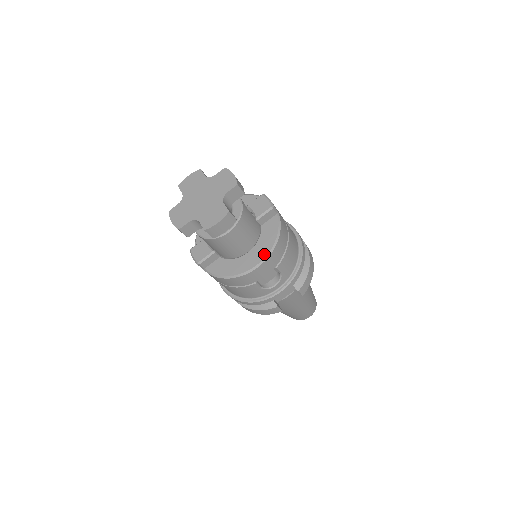
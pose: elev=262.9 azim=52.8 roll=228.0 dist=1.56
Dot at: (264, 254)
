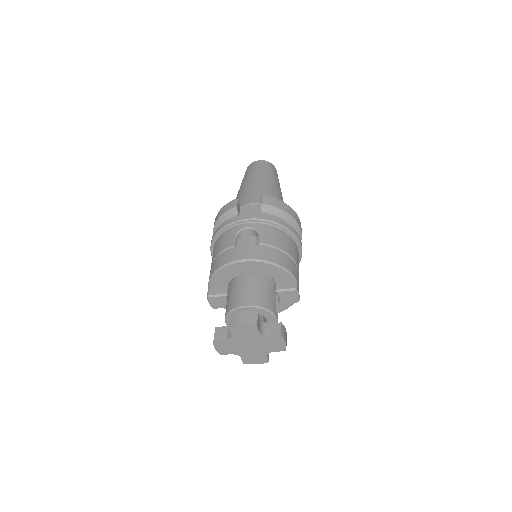
Dot at: occluded
